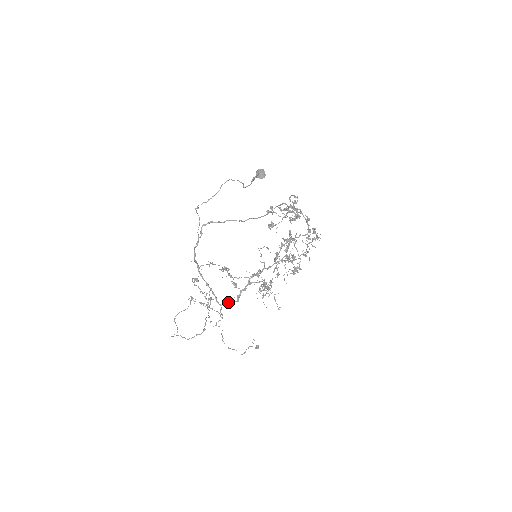
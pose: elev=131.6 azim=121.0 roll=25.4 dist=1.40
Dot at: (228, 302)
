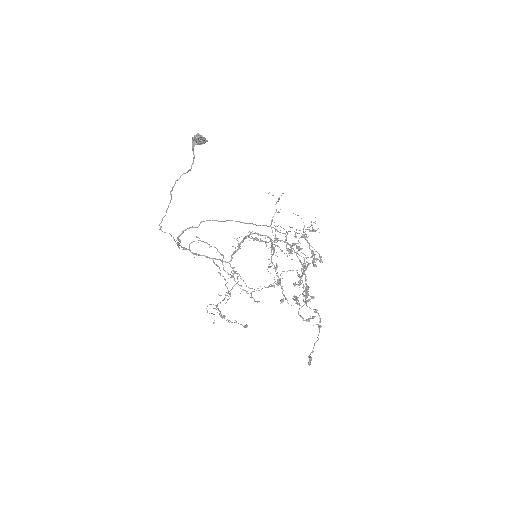
Dot at: occluded
